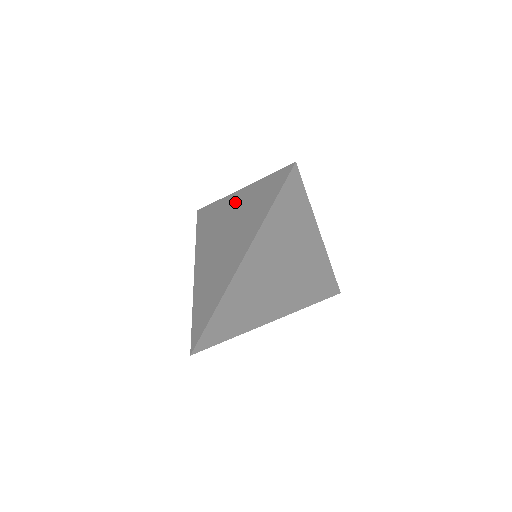
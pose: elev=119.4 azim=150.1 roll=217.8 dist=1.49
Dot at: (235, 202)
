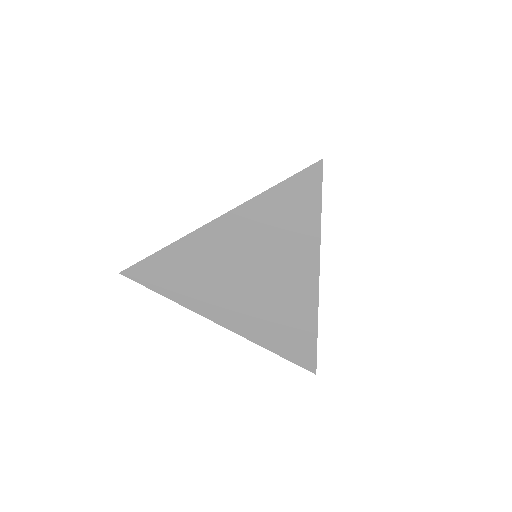
Dot at: occluded
